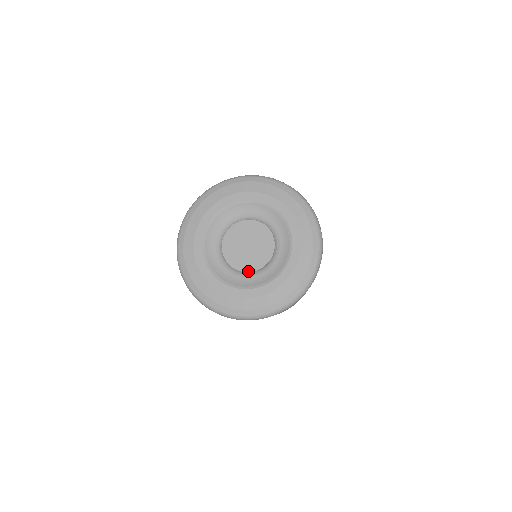
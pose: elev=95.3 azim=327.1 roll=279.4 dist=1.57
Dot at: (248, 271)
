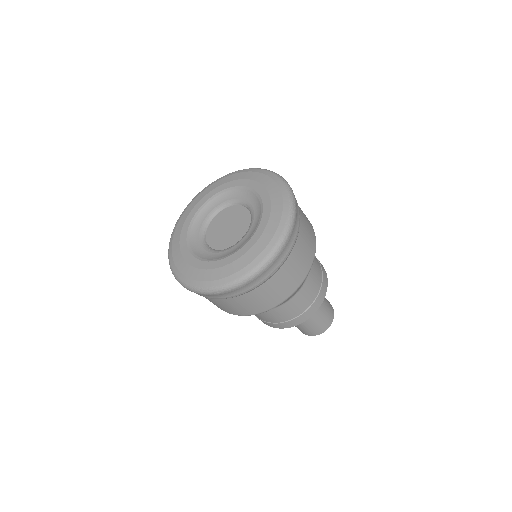
Dot at: (242, 237)
